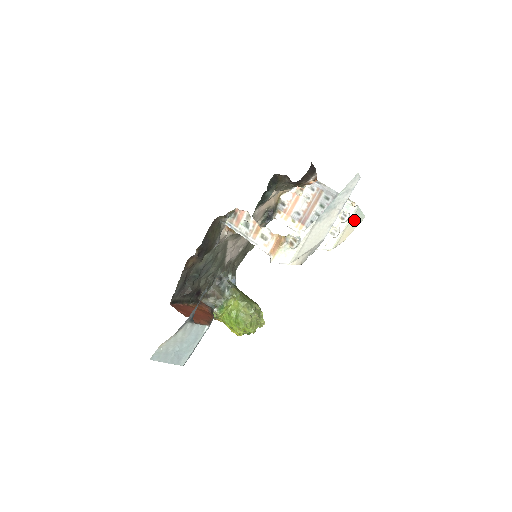
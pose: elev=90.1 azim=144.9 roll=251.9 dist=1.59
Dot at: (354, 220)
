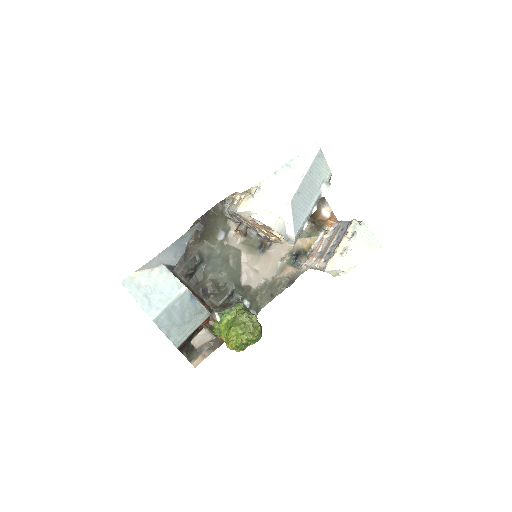
Dot at: (365, 243)
